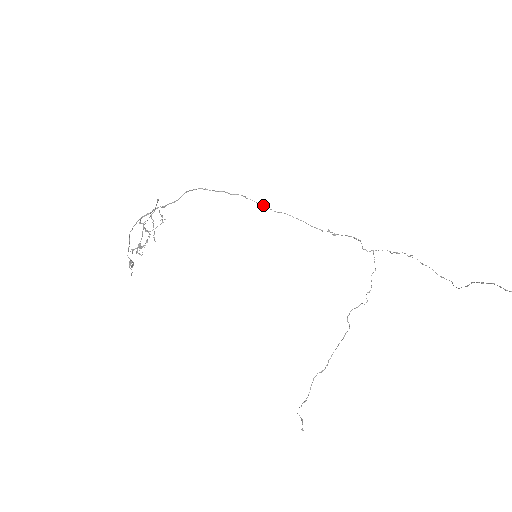
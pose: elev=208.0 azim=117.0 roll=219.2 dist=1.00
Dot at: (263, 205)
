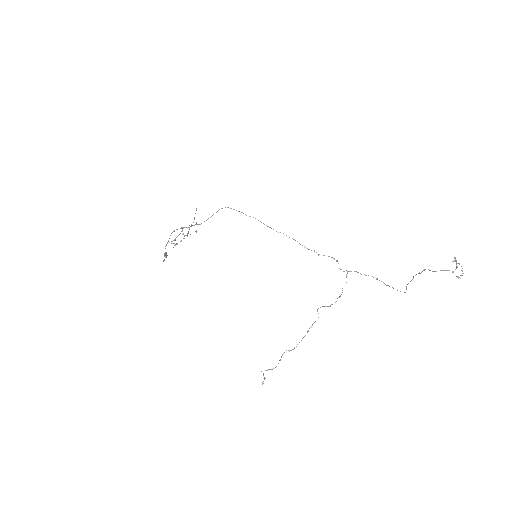
Dot at: occluded
